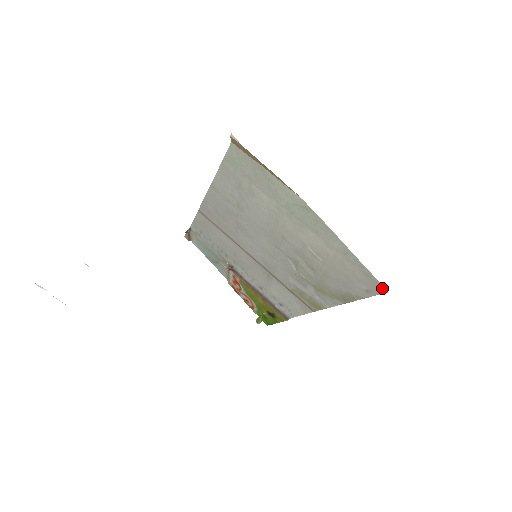
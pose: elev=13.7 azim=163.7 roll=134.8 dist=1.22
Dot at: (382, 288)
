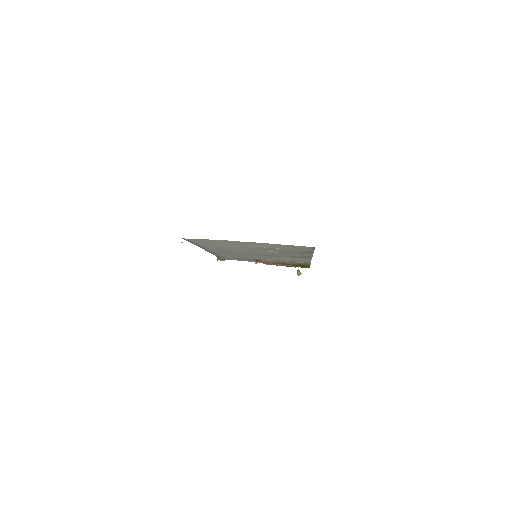
Dot at: (311, 247)
